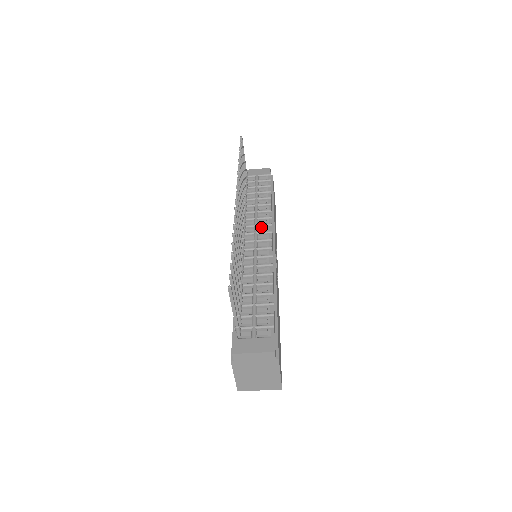
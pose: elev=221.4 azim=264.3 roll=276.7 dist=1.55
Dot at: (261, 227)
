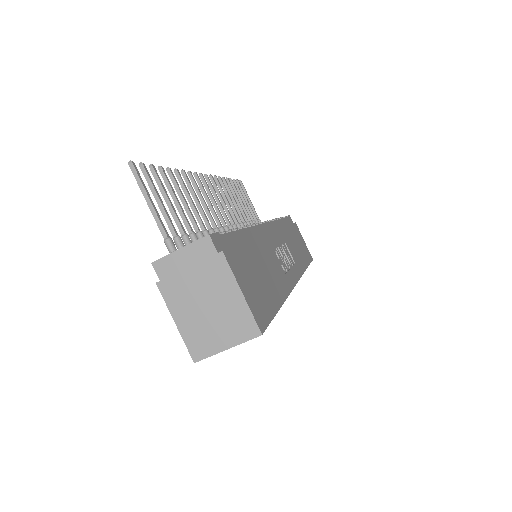
Dot at: occluded
